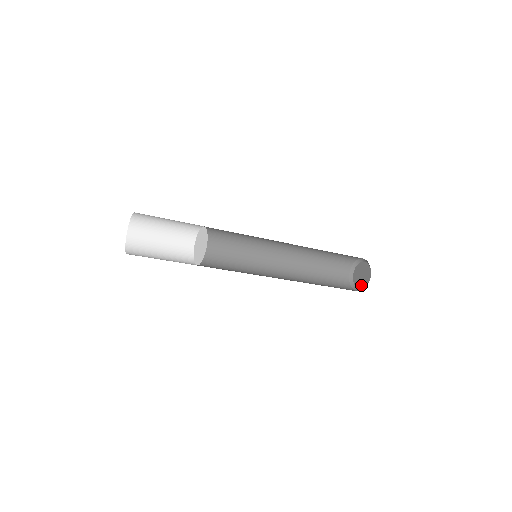
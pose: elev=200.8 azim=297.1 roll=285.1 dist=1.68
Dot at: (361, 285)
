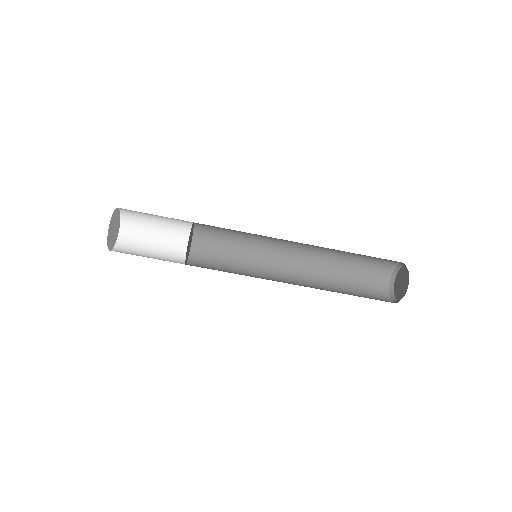
Dot at: (404, 290)
